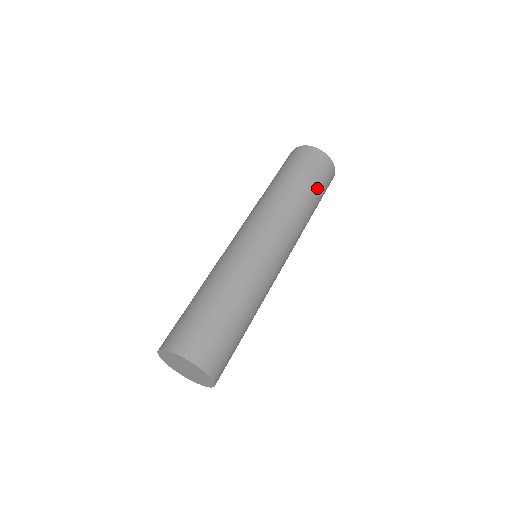
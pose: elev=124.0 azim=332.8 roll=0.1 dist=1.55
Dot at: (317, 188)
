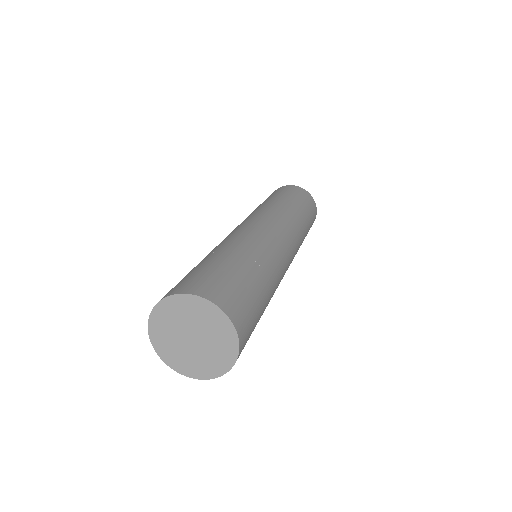
Dot at: (285, 195)
